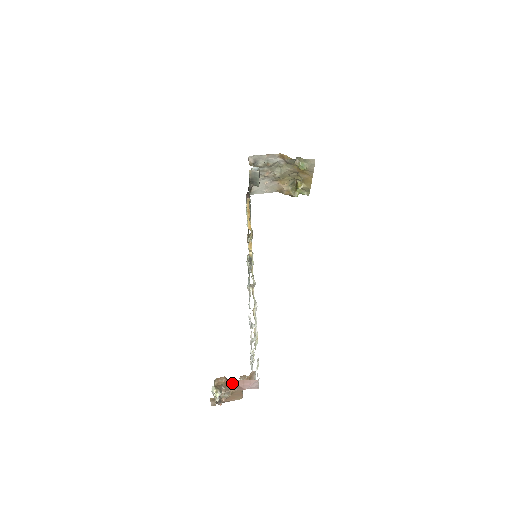
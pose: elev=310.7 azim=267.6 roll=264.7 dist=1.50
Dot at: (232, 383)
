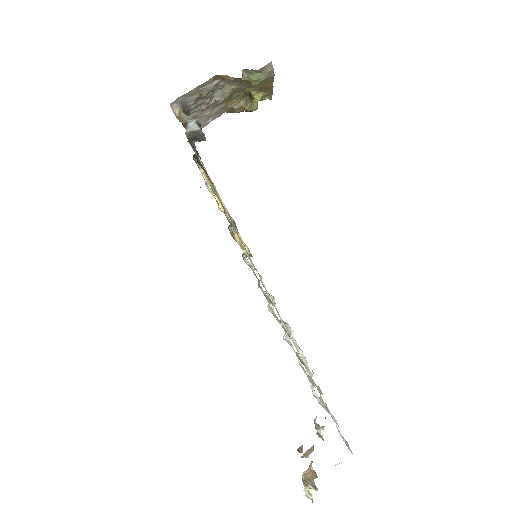
Dot at: occluded
